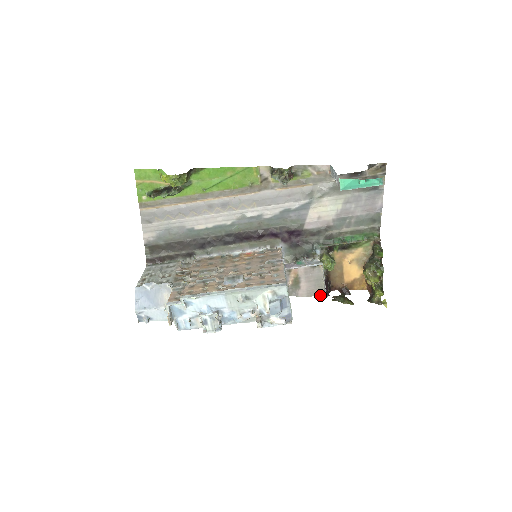
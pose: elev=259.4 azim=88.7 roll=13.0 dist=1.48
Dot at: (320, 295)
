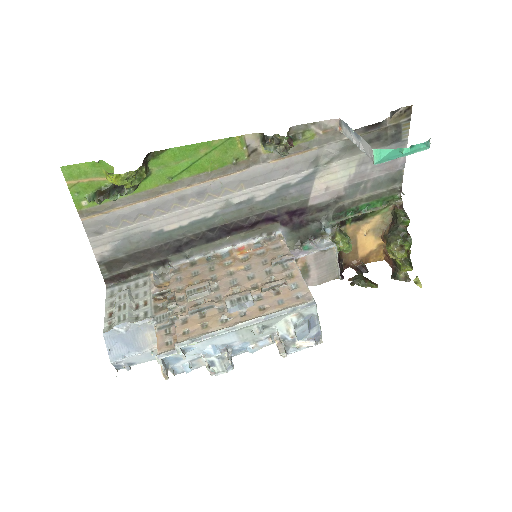
Dot at: (333, 279)
